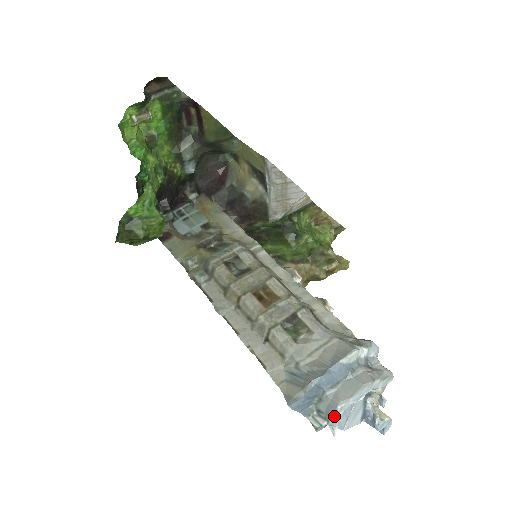
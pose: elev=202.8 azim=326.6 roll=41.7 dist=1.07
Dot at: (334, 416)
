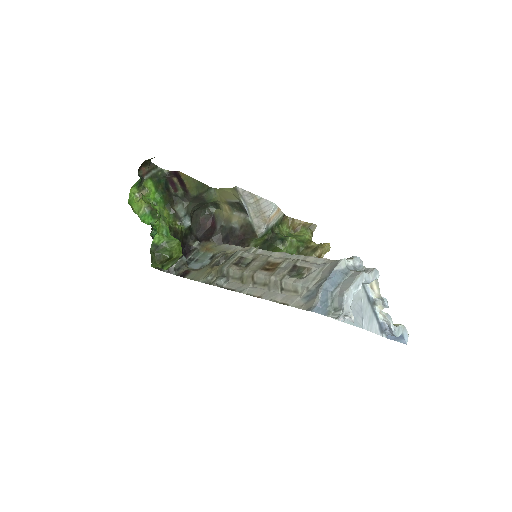
Dot at: (345, 304)
